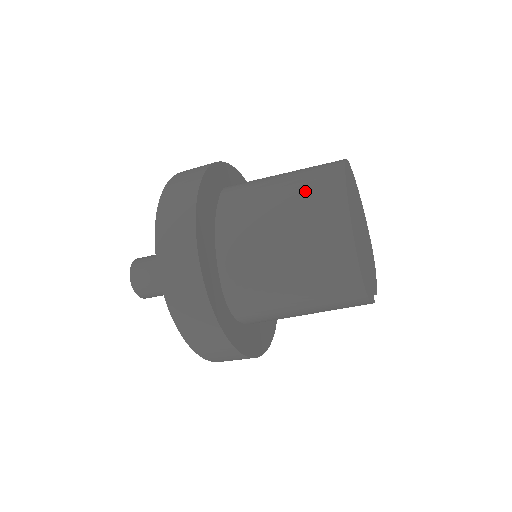
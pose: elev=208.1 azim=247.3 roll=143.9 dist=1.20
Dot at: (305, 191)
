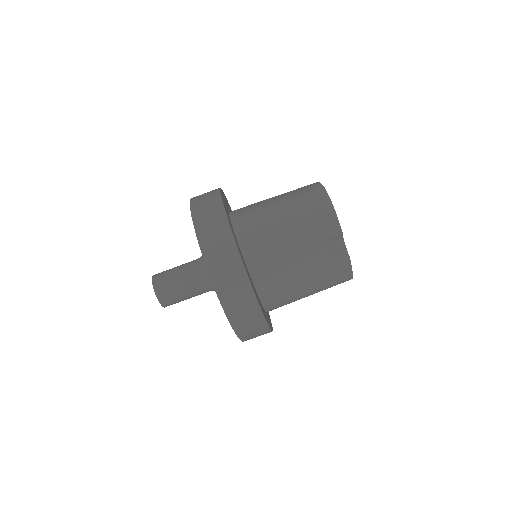
Dot at: occluded
